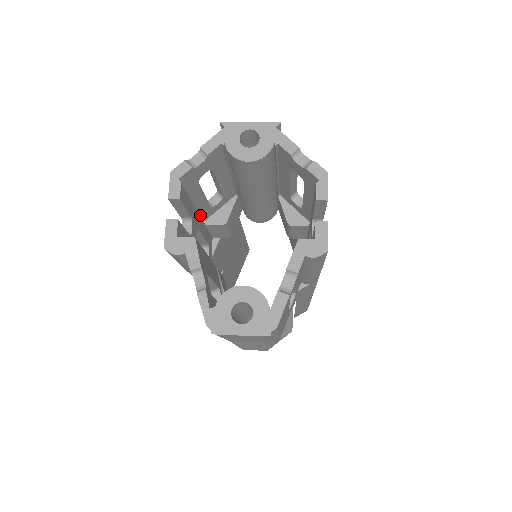
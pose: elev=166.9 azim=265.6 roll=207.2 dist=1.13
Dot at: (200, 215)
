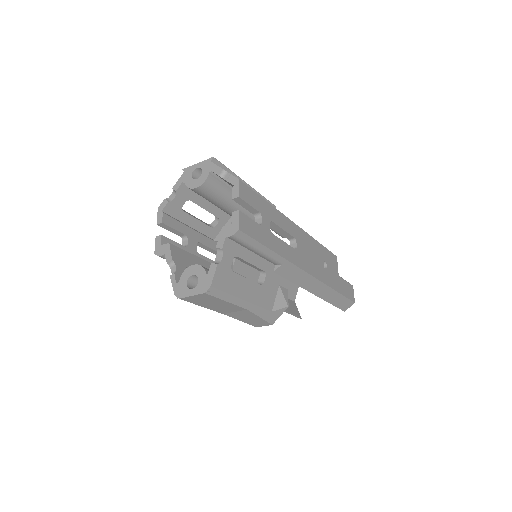
Dot at: (206, 235)
